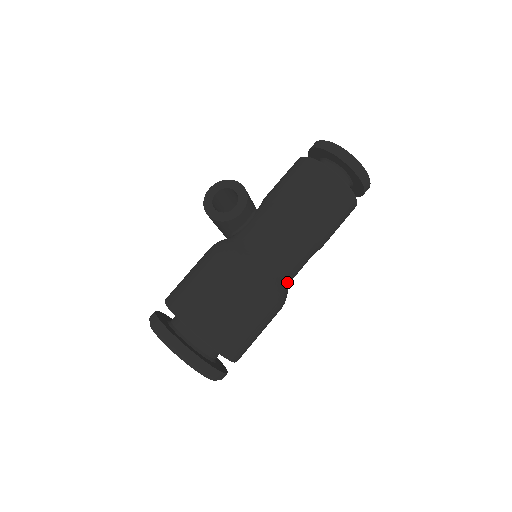
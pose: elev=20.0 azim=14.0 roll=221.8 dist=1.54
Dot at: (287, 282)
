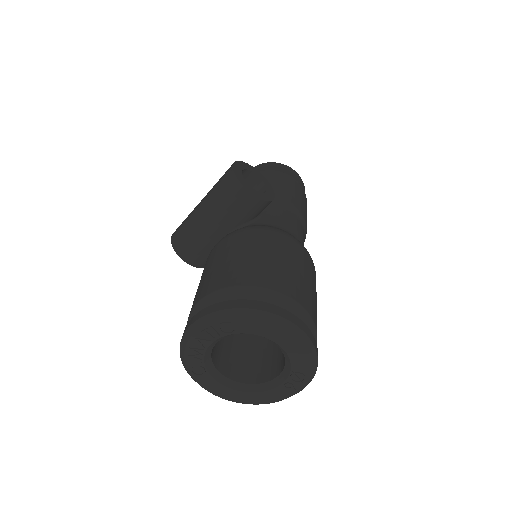
Dot at: occluded
